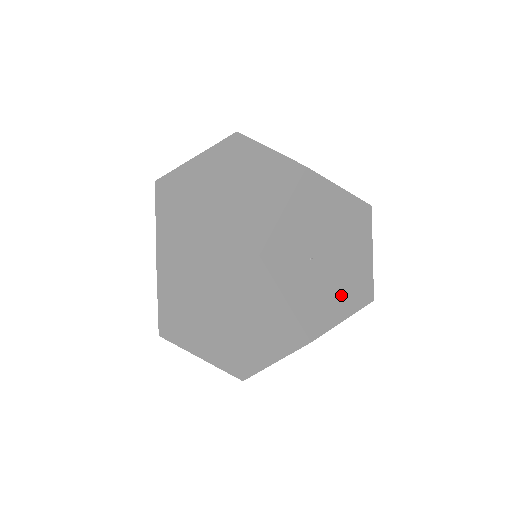
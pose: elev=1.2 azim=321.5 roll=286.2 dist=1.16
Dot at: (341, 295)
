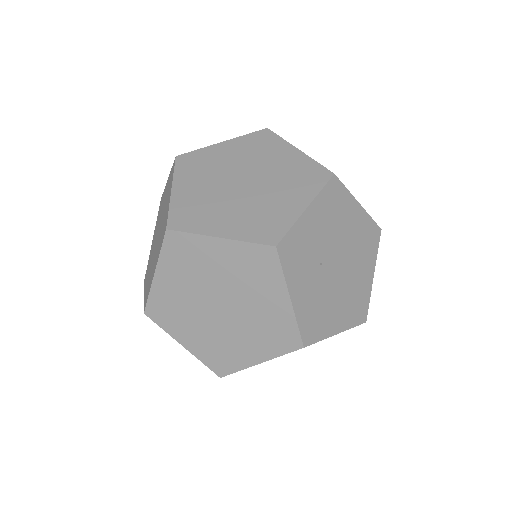
Dot at: (339, 308)
